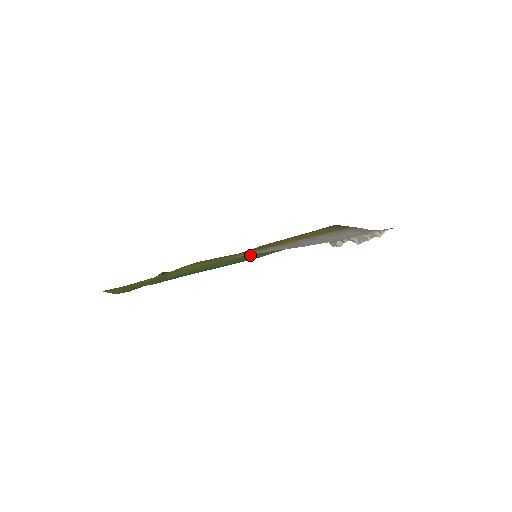
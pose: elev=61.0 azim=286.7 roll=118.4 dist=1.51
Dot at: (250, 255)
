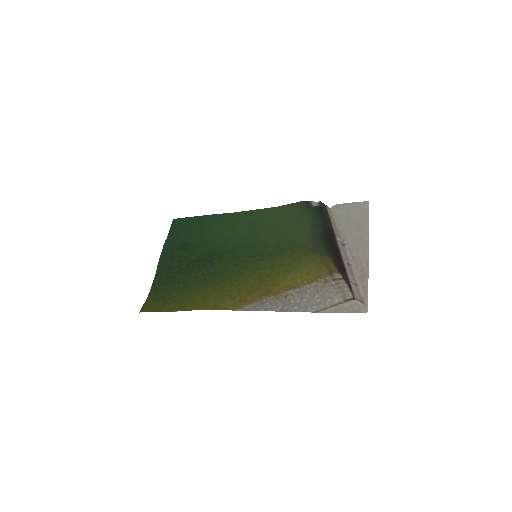
Dot at: (251, 265)
